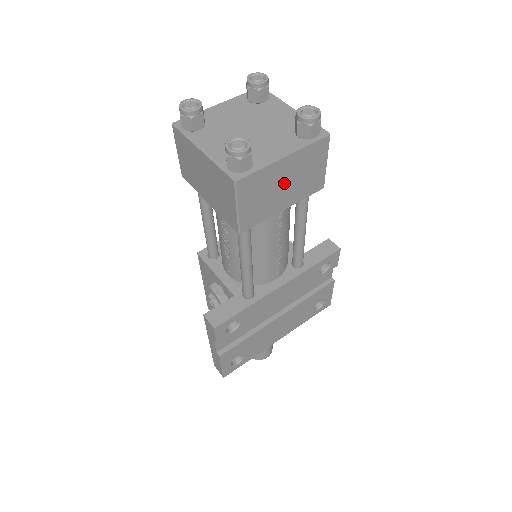
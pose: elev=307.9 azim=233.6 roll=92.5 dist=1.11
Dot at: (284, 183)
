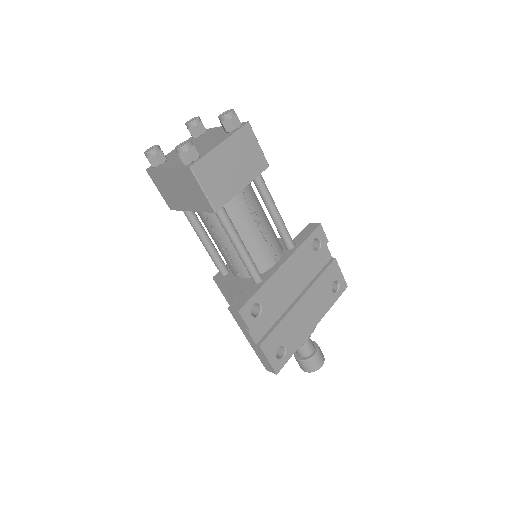
Dot at: (231, 165)
